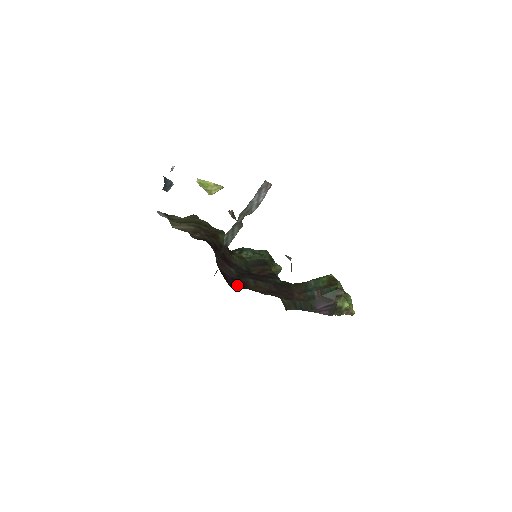
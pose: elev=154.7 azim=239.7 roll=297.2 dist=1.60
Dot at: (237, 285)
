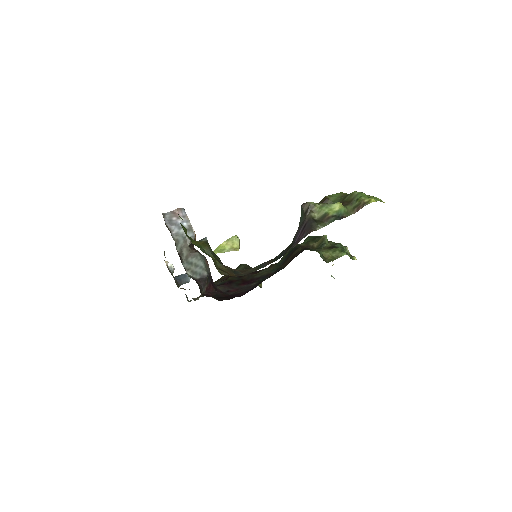
Dot at: occluded
